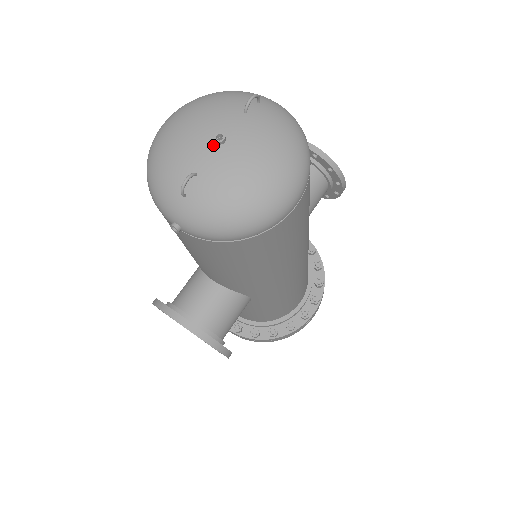
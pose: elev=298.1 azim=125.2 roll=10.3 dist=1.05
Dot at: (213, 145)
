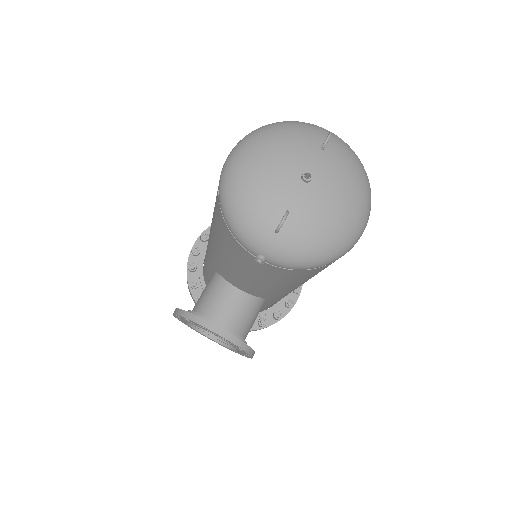
Dot at: (301, 183)
